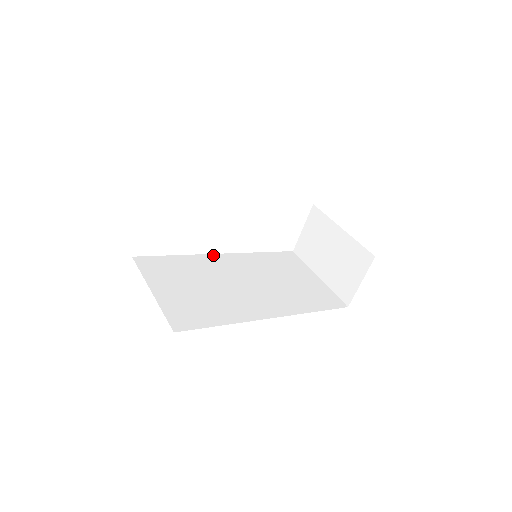
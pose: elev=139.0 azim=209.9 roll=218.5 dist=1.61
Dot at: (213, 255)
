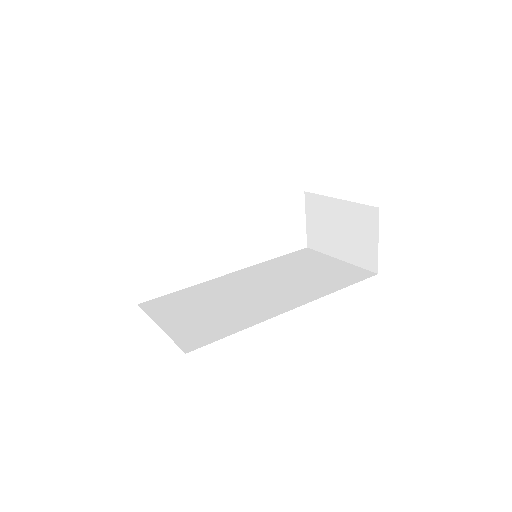
Dot at: (221, 277)
